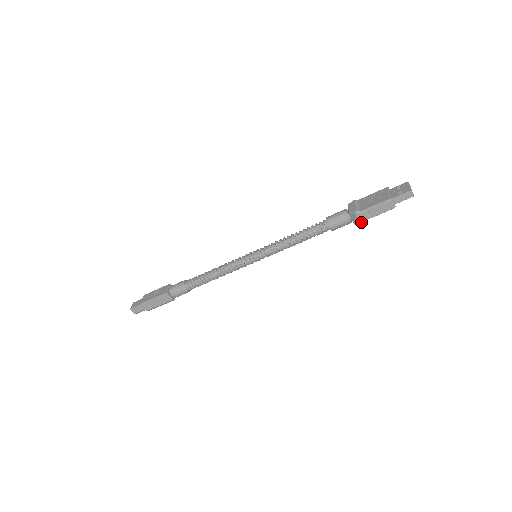
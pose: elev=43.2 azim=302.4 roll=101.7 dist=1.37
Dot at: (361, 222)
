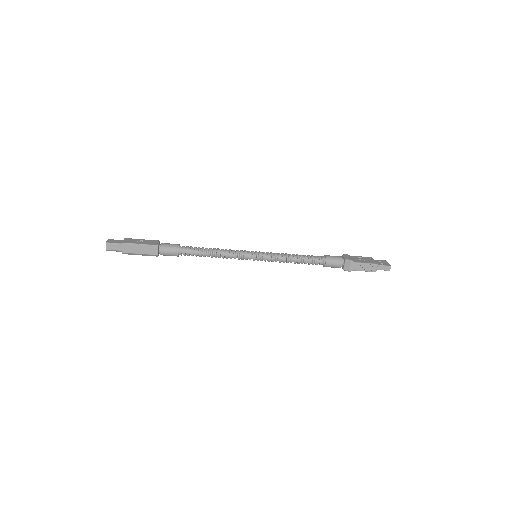
Dot at: (350, 270)
